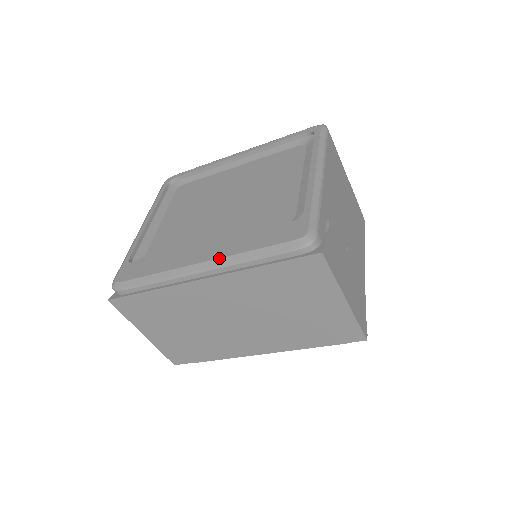
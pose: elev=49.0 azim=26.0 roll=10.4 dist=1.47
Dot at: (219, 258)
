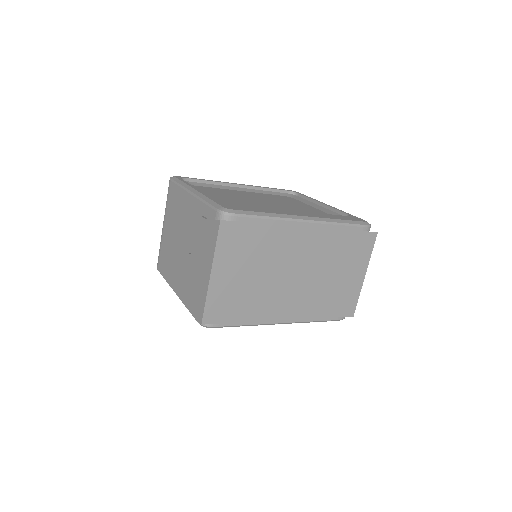
Dot at: (319, 217)
